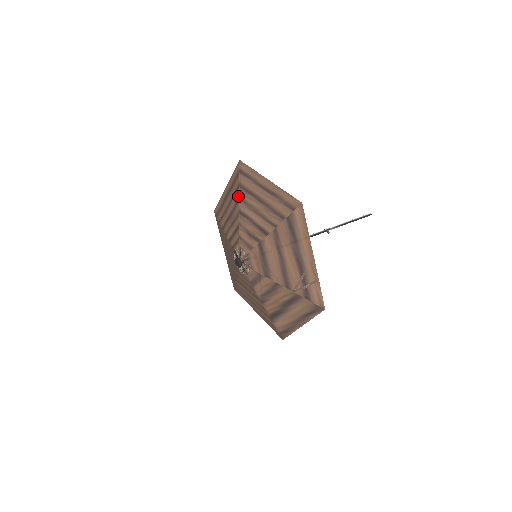
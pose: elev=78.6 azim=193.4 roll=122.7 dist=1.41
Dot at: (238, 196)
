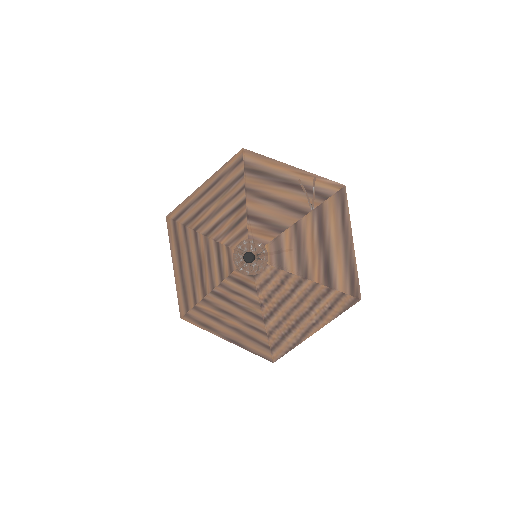
Dot at: (192, 232)
